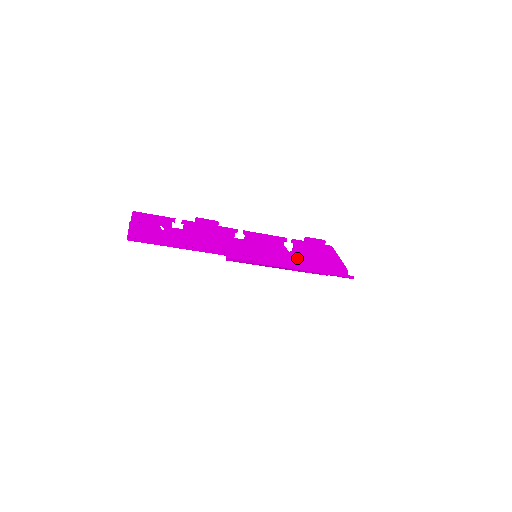
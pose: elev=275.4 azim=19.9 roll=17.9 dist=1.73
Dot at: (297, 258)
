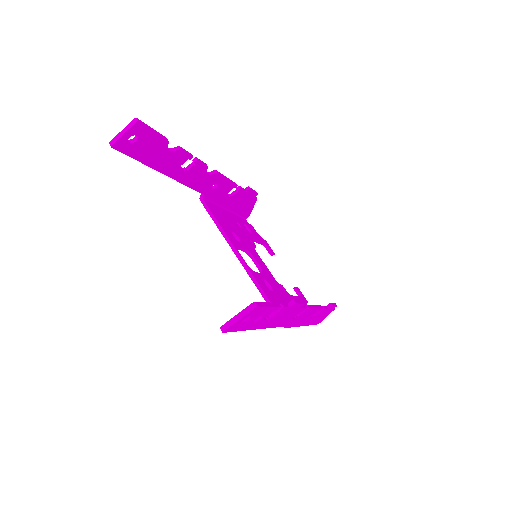
Dot at: occluded
